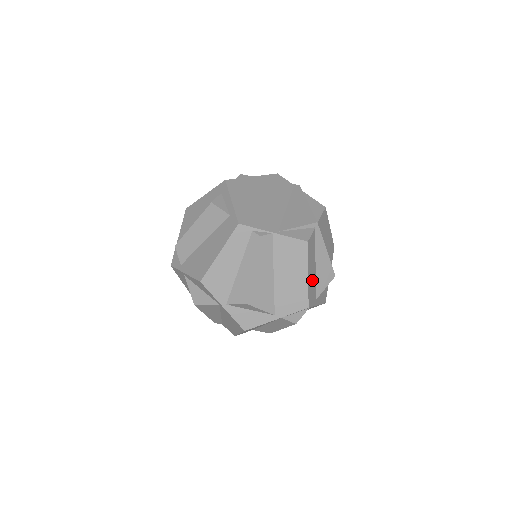
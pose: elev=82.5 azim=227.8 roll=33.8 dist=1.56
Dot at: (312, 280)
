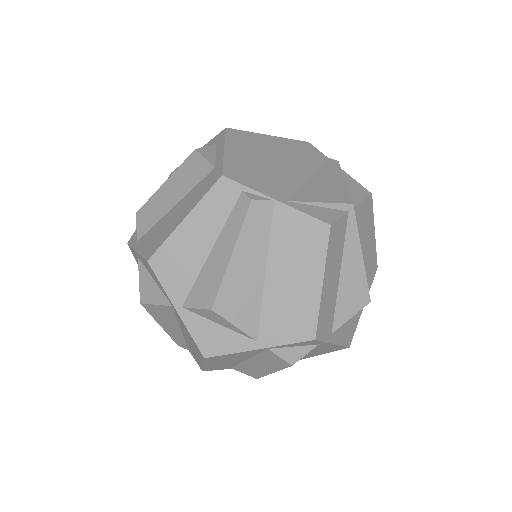
Dot at: (329, 296)
